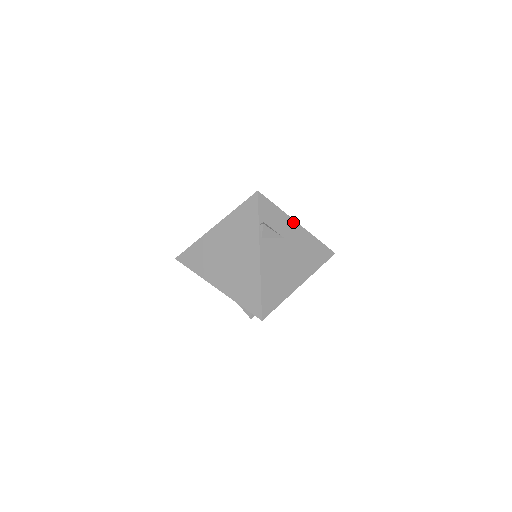
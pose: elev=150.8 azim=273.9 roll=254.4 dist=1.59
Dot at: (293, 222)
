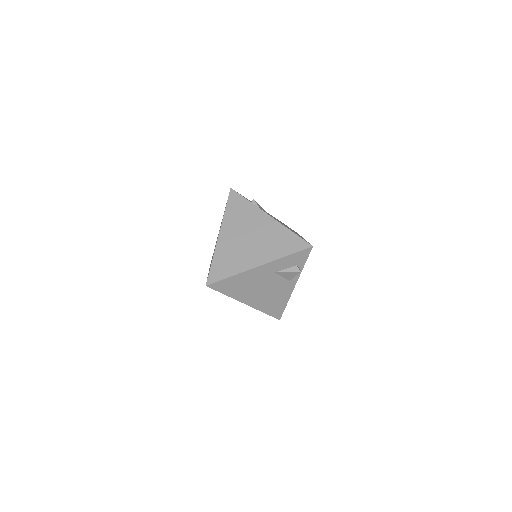
Dot at: occluded
